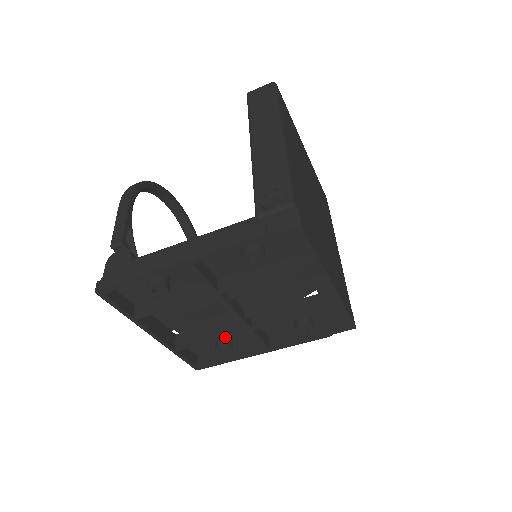
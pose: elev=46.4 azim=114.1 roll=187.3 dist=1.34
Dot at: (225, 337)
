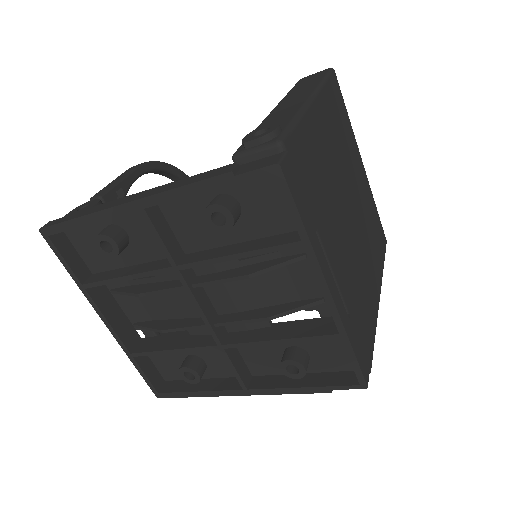
Dot at: (189, 350)
